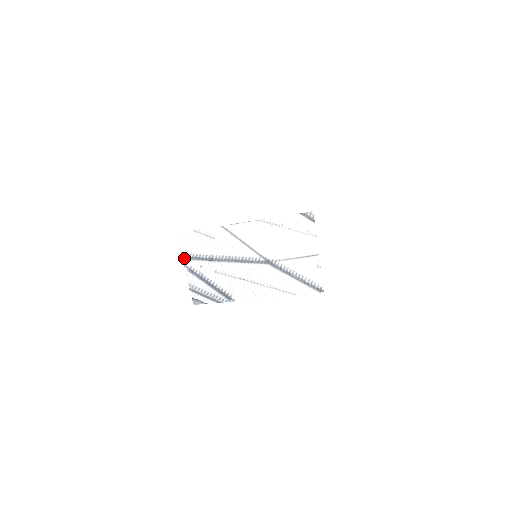
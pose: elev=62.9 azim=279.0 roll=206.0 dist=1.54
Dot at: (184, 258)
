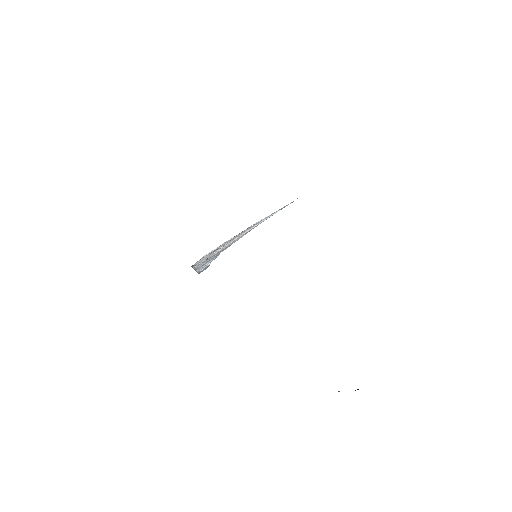
Dot at: (194, 267)
